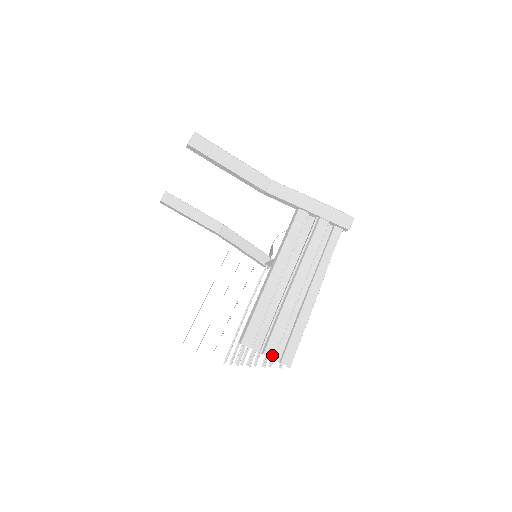
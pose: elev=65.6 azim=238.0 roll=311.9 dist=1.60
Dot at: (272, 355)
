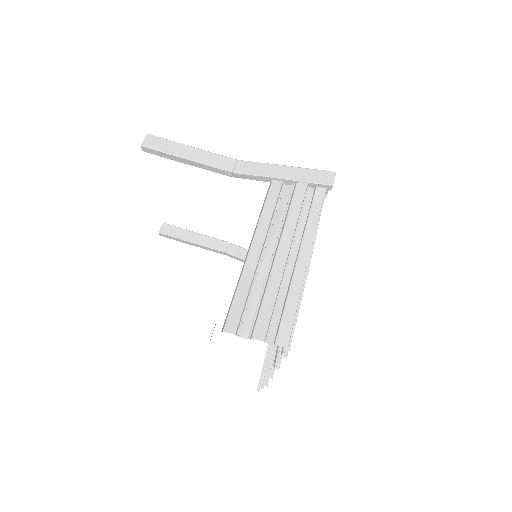
Dot at: (262, 338)
